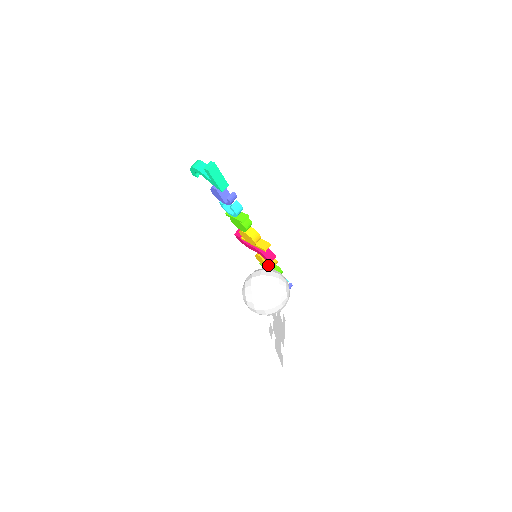
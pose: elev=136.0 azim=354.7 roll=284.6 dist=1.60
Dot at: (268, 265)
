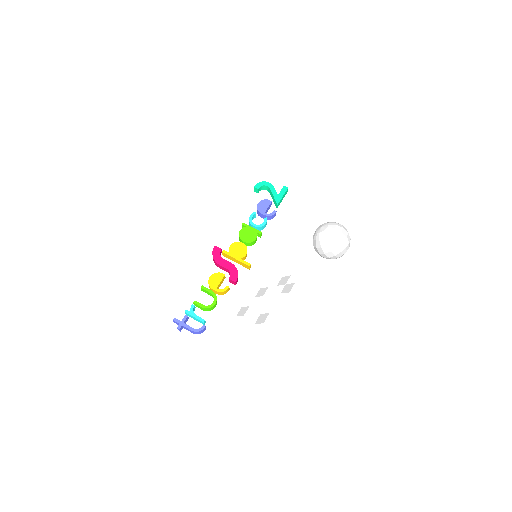
Dot at: (217, 289)
